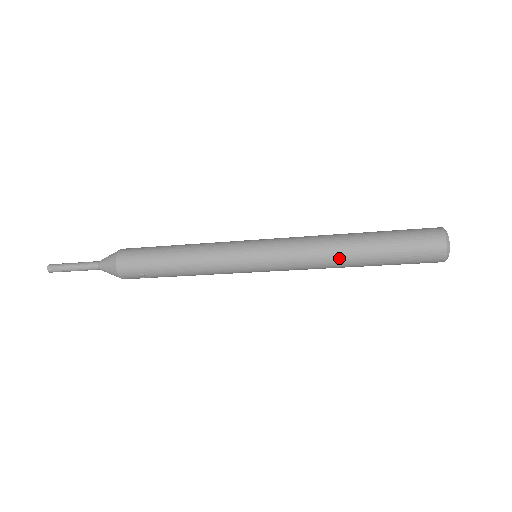
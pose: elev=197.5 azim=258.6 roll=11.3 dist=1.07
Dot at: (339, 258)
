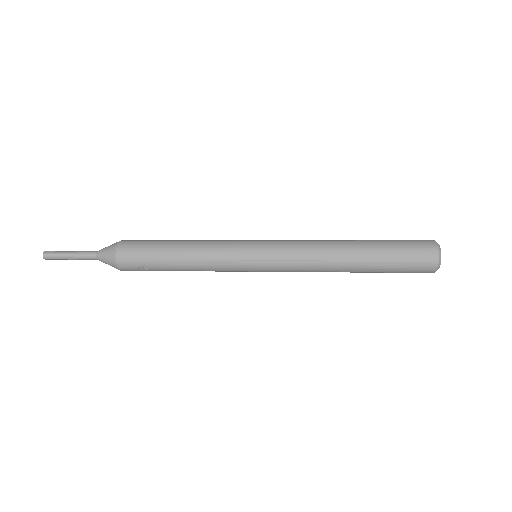
Dot at: (337, 260)
